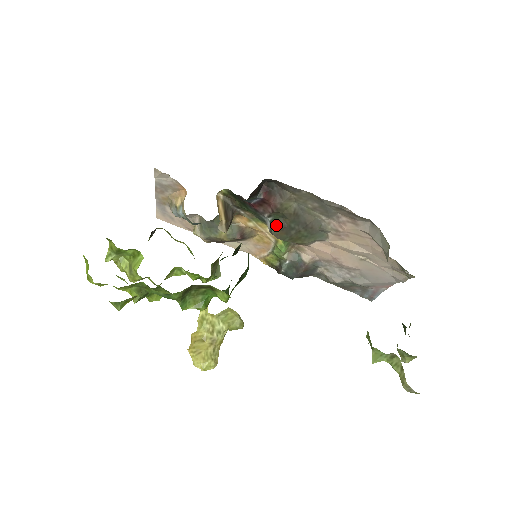
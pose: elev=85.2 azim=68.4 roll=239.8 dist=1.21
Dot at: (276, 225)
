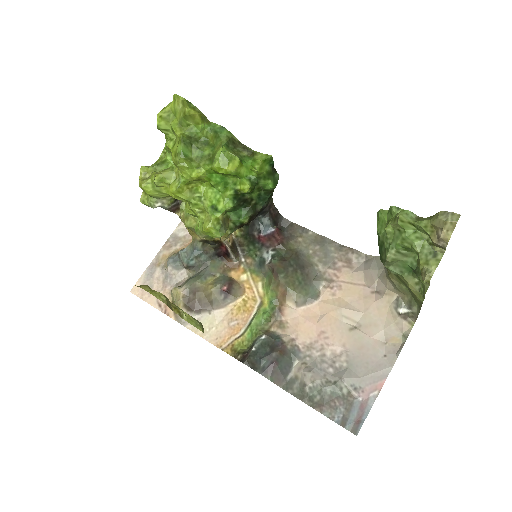
Dot at: (277, 258)
